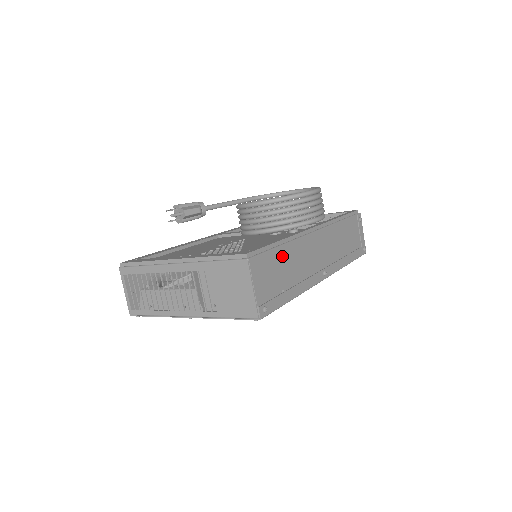
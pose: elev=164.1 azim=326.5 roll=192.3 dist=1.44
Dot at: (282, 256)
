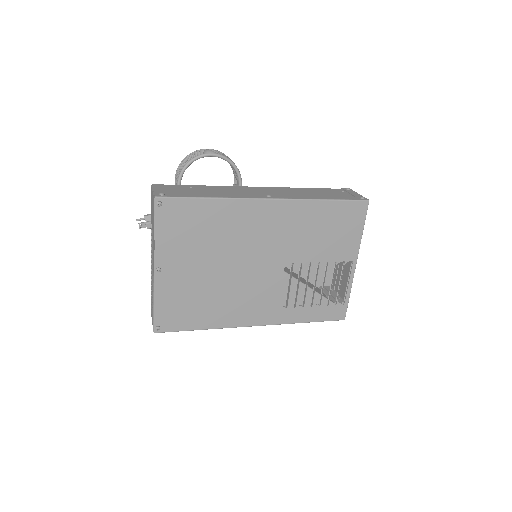
Dot at: (198, 188)
